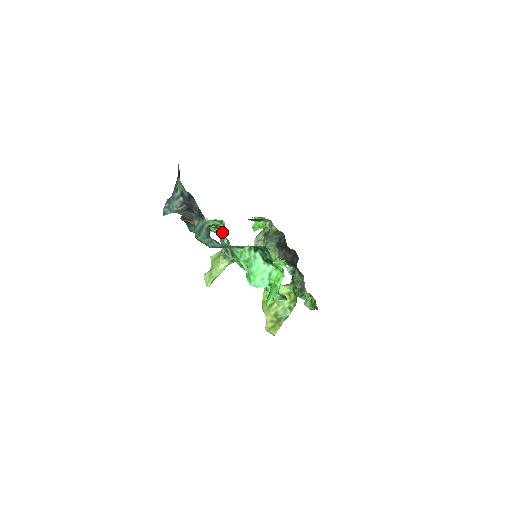
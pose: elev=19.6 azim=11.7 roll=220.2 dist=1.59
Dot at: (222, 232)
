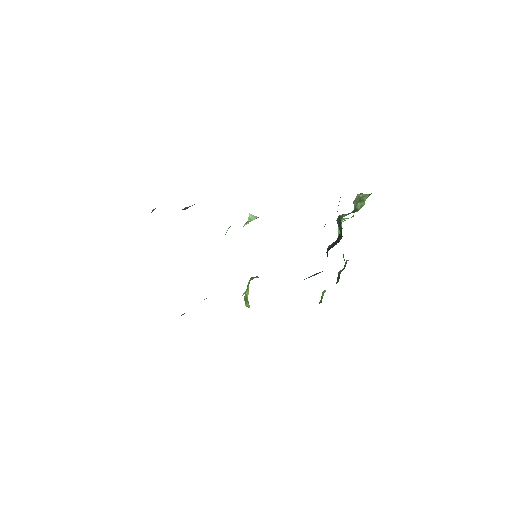
Dot at: (230, 226)
